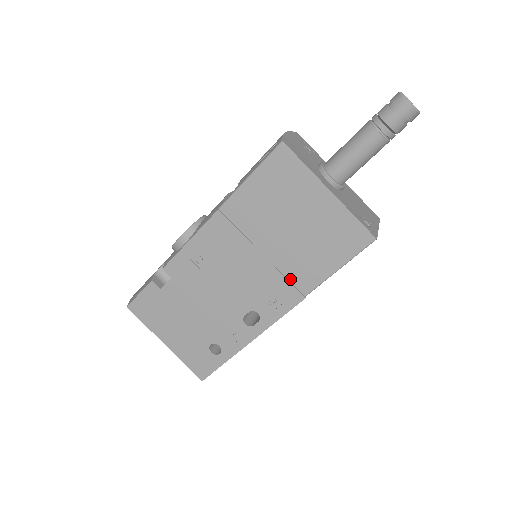
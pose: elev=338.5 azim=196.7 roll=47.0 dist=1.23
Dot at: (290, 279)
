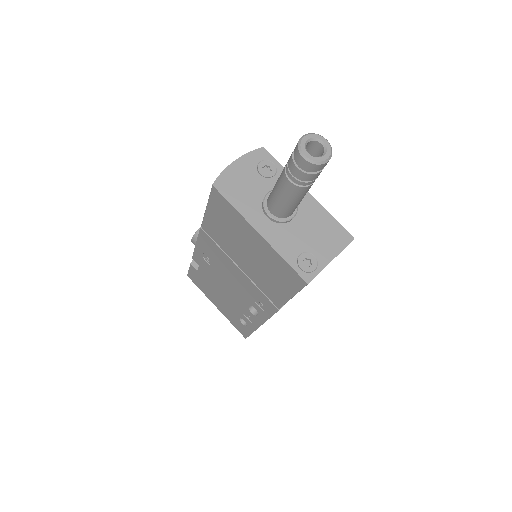
Dot at: (264, 292)
